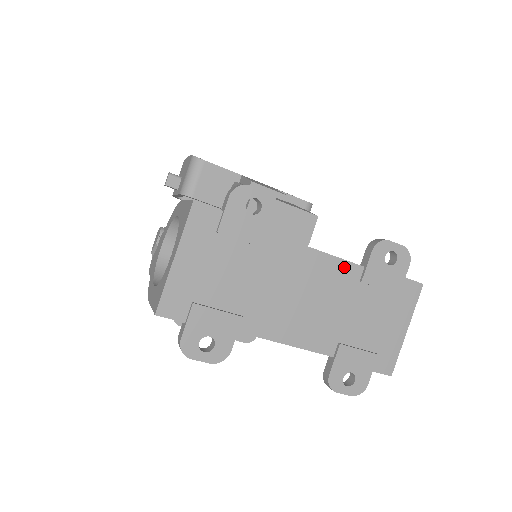
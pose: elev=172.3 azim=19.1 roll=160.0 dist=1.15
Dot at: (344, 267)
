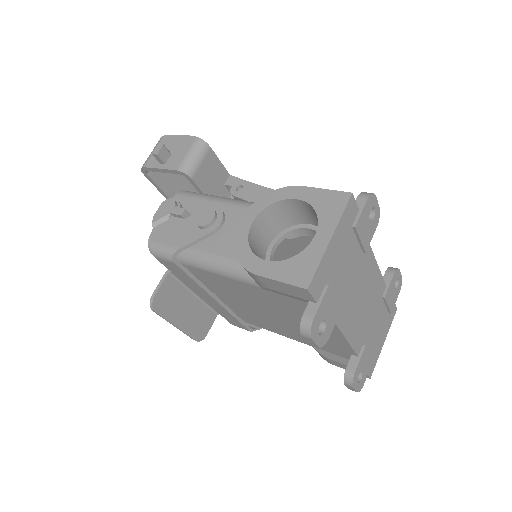
Dot at: (381, 283)
